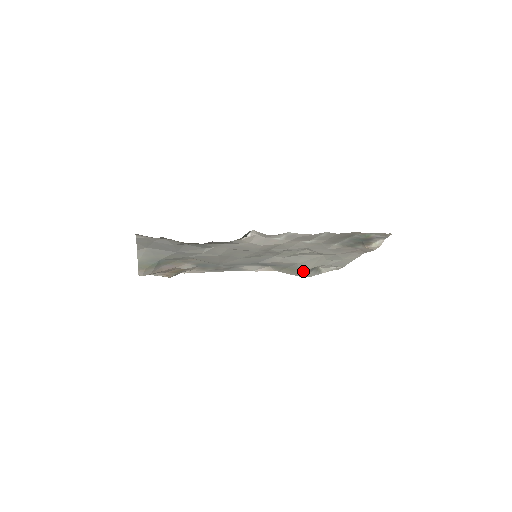
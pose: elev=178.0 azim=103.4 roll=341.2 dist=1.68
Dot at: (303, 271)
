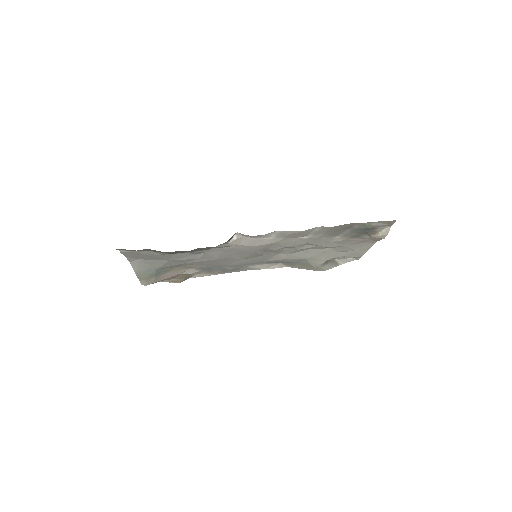
Dot at: (316, 265)
